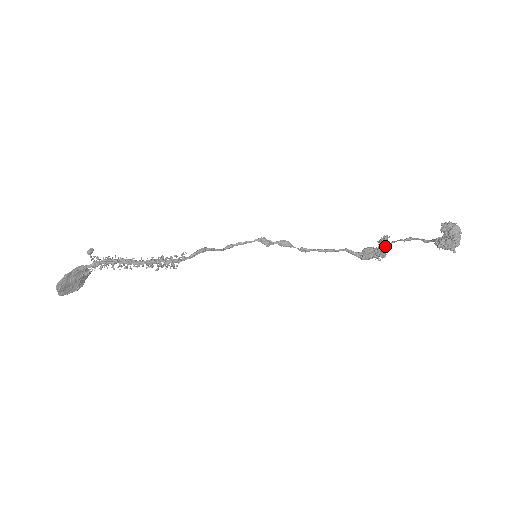
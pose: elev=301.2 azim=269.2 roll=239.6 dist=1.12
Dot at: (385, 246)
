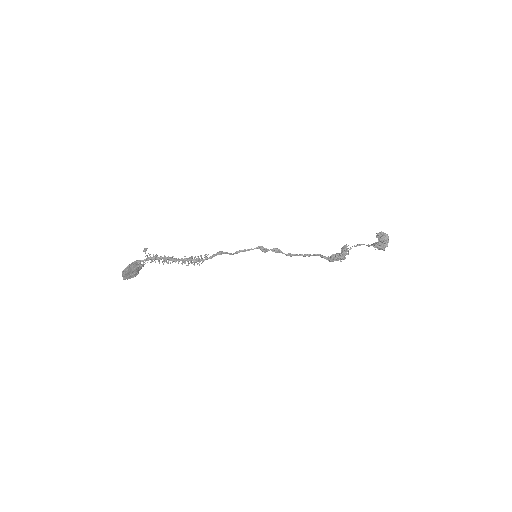
Dot at: (344, 251)
